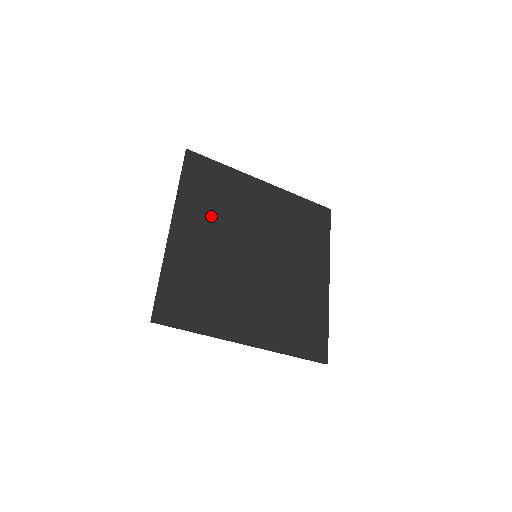
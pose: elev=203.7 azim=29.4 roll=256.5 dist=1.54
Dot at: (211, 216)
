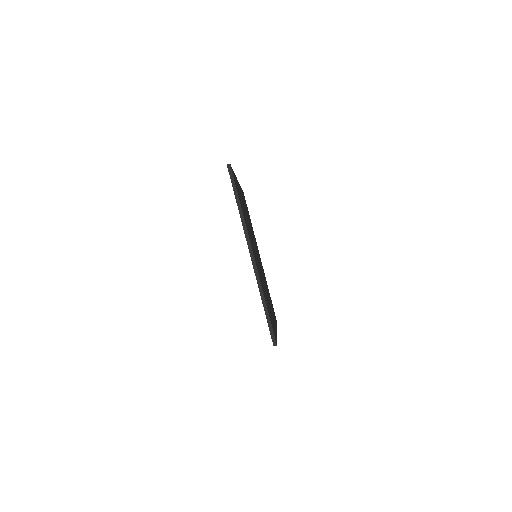
Dot at: (247, 213)
